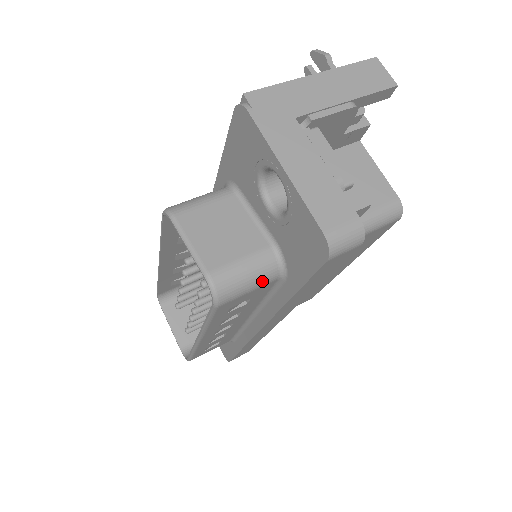
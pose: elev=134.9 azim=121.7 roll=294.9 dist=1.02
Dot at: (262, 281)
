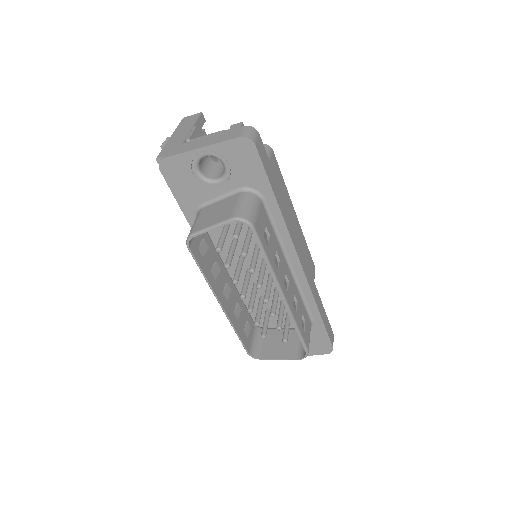
Dot at: (256, 204)
